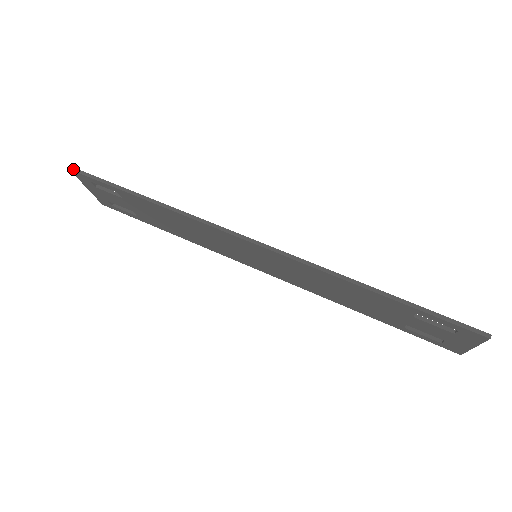
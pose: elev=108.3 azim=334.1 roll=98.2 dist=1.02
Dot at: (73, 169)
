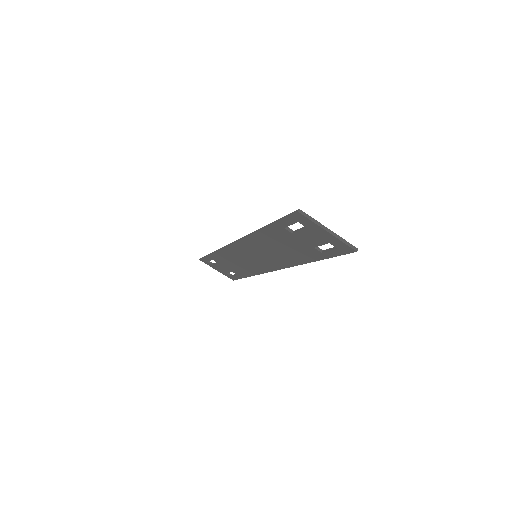
Dot at: (200, 259)
